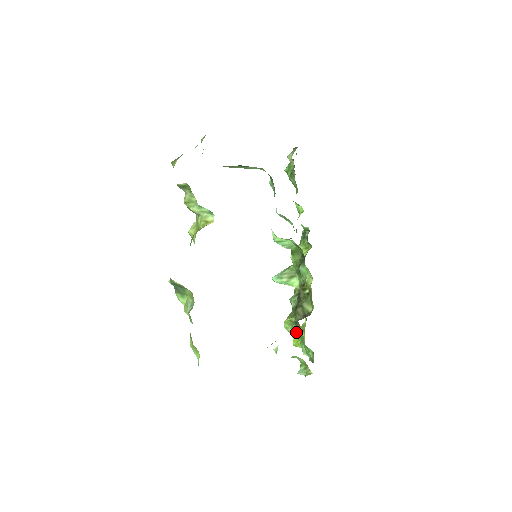
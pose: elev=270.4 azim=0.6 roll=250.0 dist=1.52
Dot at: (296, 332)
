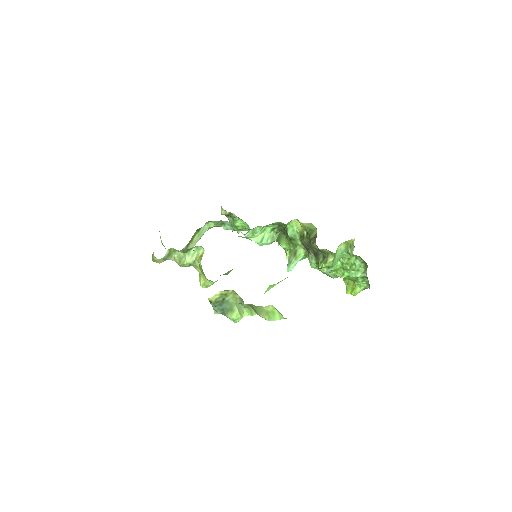
Dot at: (330, 260)
